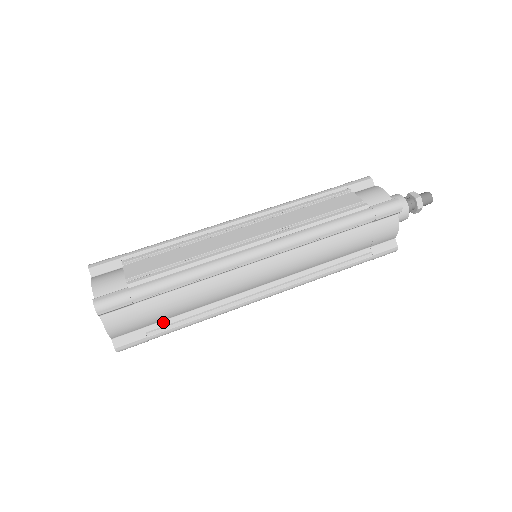
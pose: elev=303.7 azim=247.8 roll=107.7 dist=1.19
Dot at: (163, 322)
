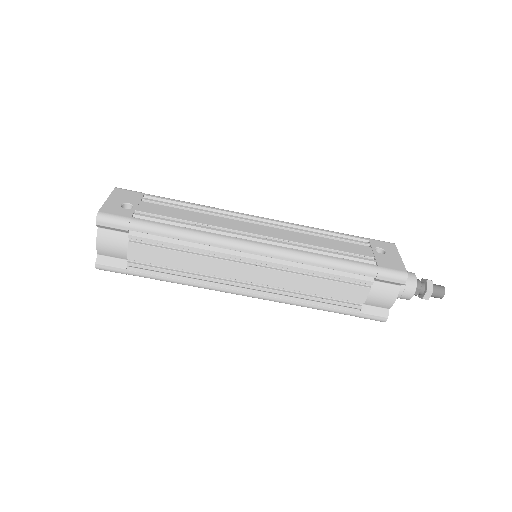
Dot at: occluded
